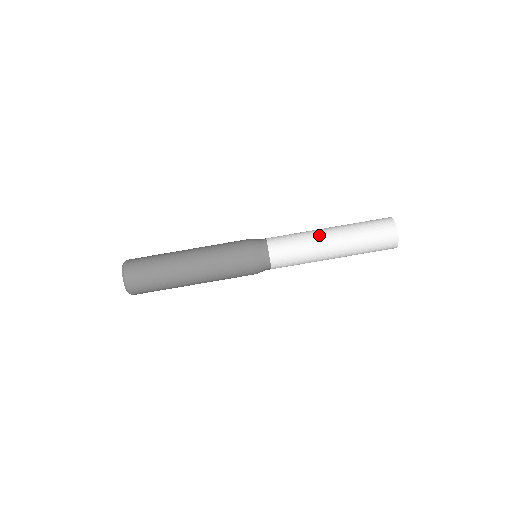
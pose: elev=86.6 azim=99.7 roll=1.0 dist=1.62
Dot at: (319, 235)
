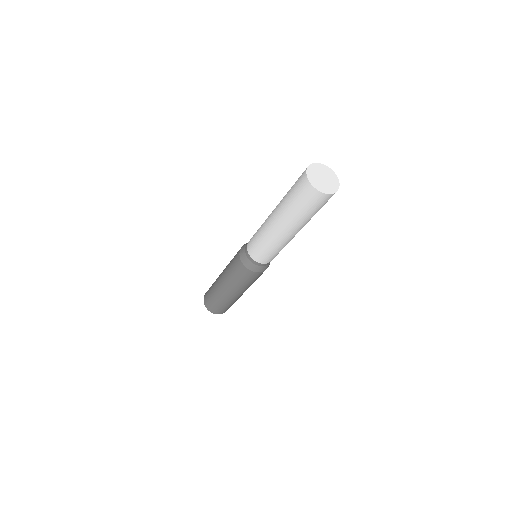
Dot at: (271, 231)
